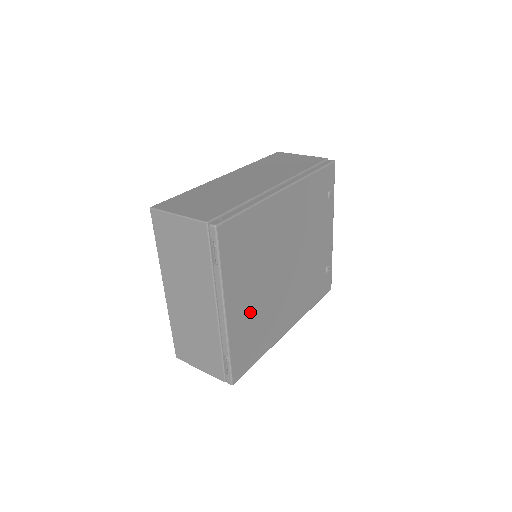
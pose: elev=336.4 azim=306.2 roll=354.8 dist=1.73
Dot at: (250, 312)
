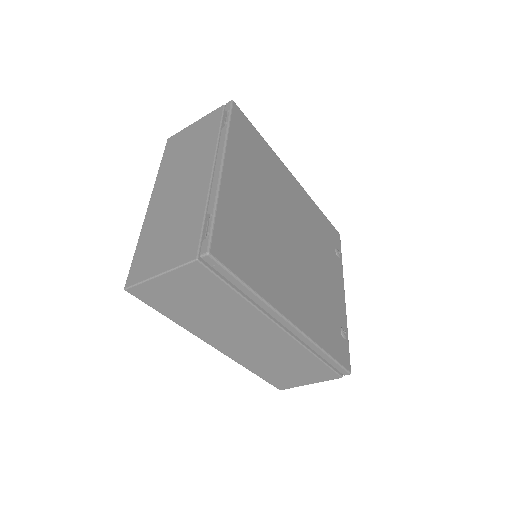
Dot at: (248, 211)
